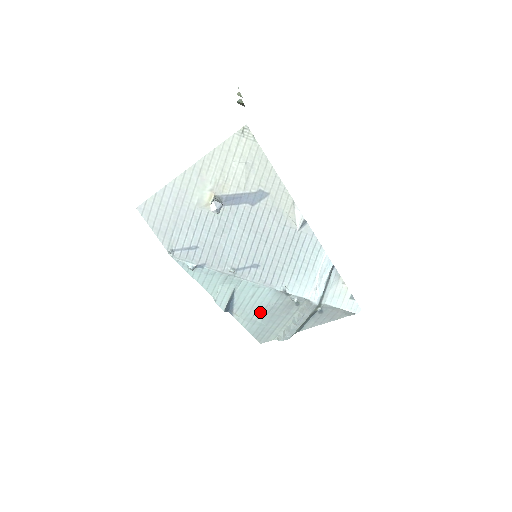
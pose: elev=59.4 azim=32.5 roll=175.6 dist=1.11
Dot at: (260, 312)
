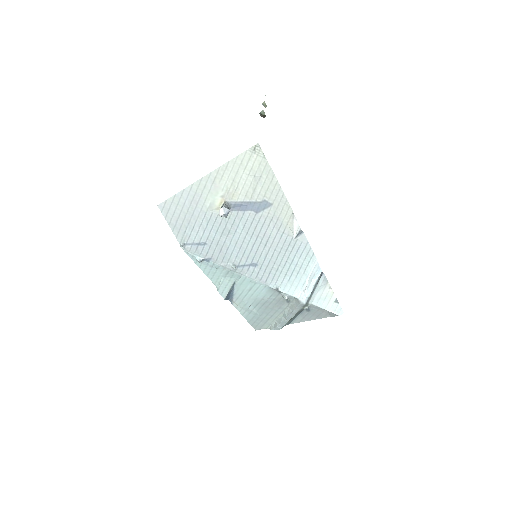
Dot at: (256, 304)
